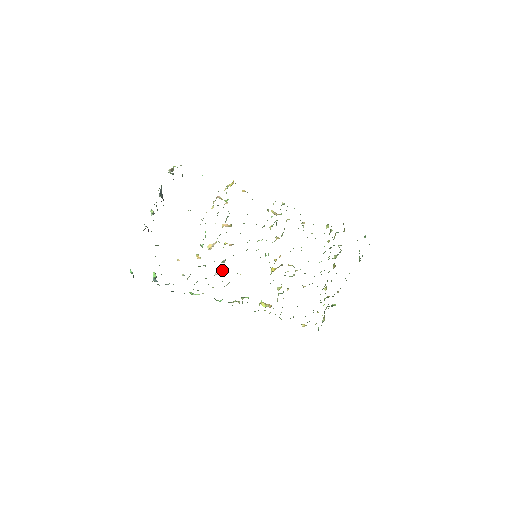
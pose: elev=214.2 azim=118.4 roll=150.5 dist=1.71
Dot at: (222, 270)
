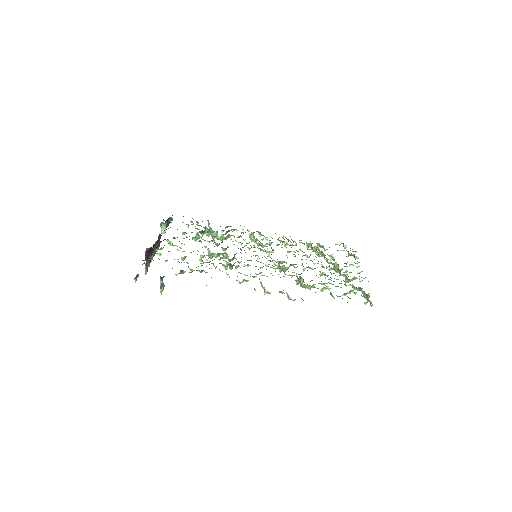
Dot at: (229, 266)
